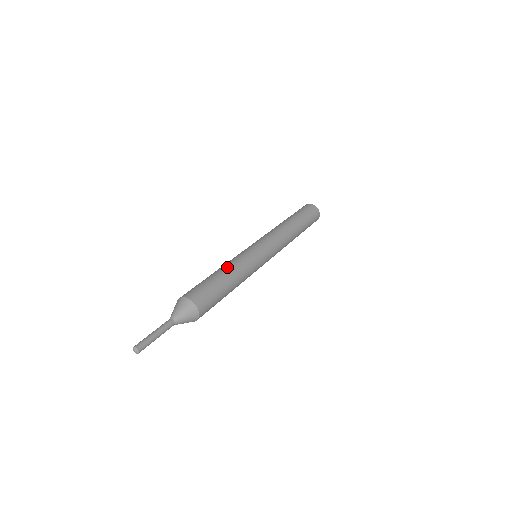
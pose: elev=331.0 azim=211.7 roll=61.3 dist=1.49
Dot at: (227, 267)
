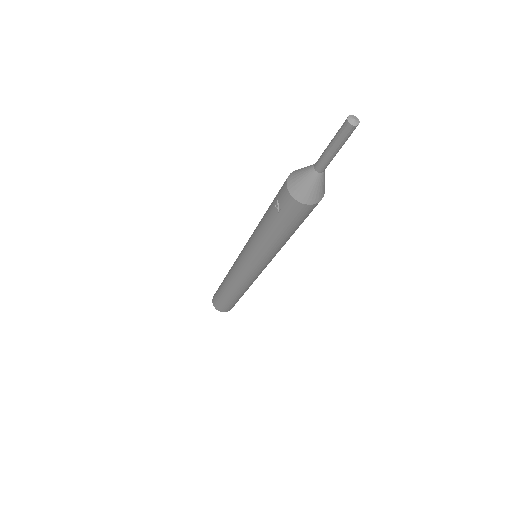
Dot at: occluded
